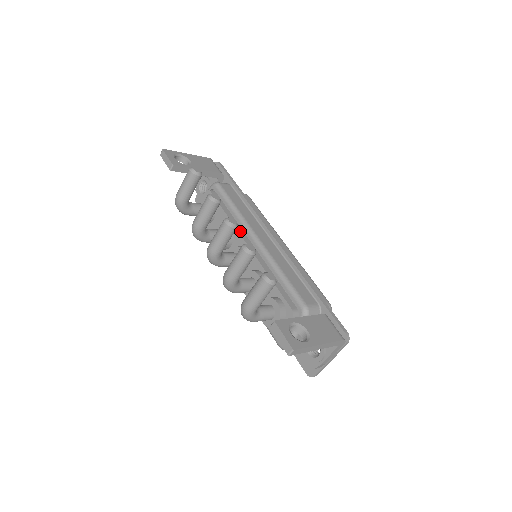
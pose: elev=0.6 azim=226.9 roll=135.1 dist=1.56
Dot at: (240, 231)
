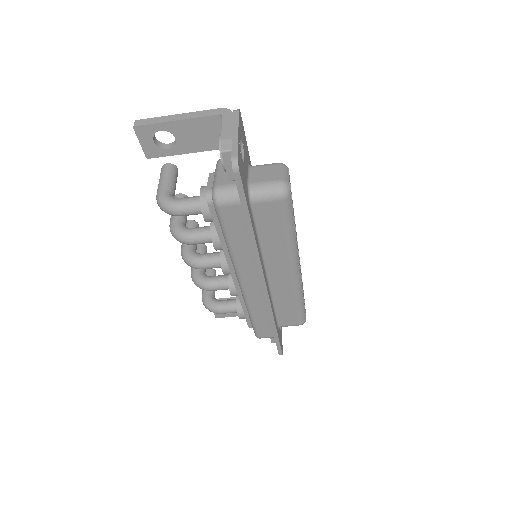
Dot at: occluded
